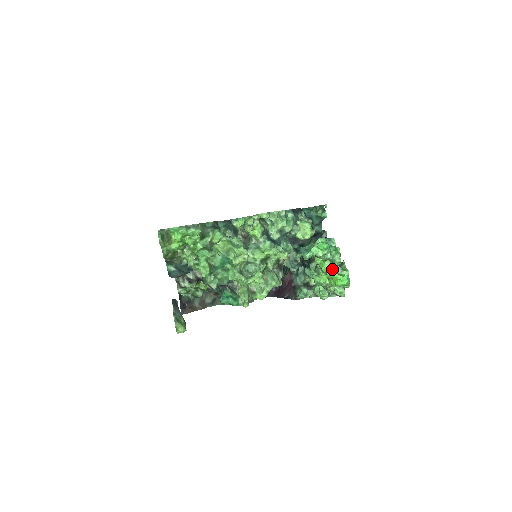
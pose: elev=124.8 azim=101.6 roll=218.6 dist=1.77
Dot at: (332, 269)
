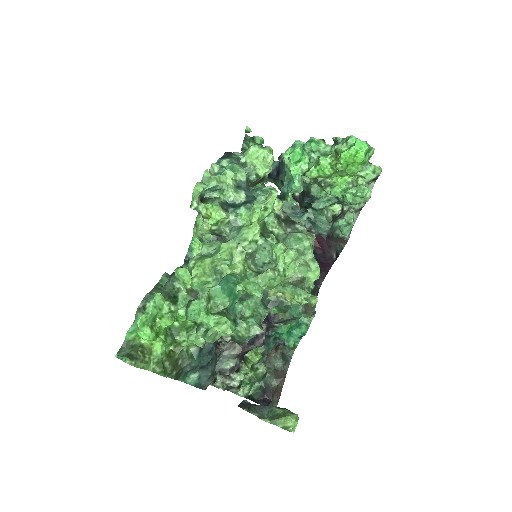
Dot at: (335, 159)
